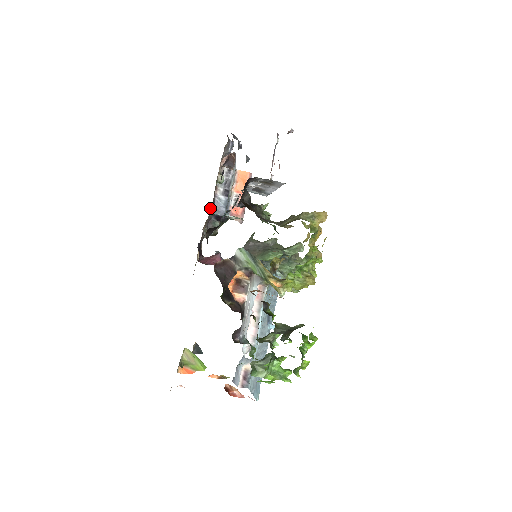
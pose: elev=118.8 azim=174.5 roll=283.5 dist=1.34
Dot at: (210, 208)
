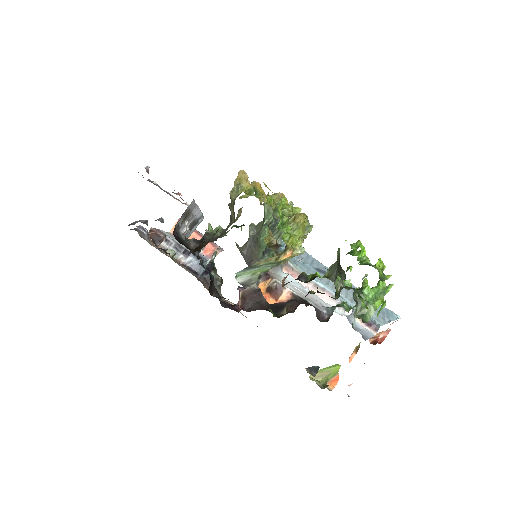
Dot at: occluded
